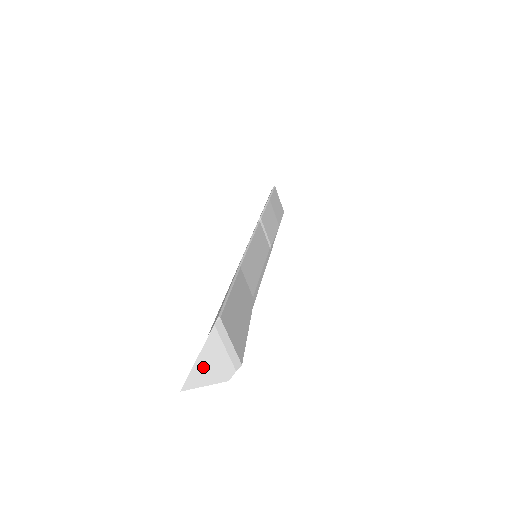
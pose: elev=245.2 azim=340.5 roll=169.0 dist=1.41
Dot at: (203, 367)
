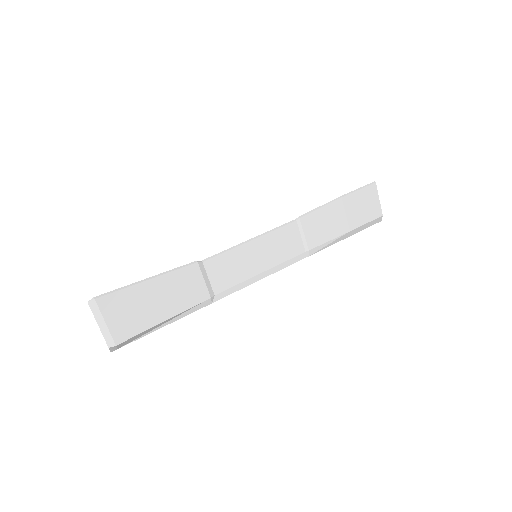
Dot at: occluded
